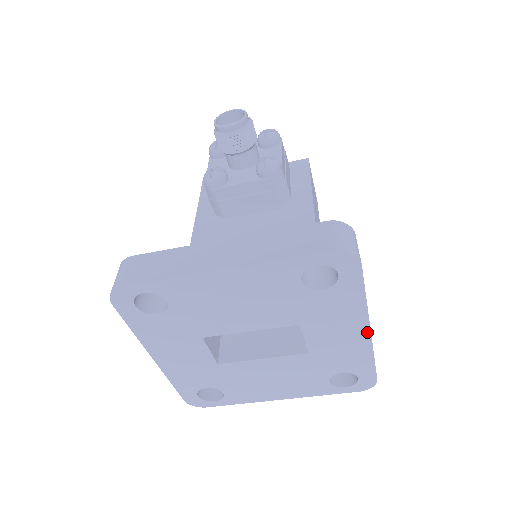
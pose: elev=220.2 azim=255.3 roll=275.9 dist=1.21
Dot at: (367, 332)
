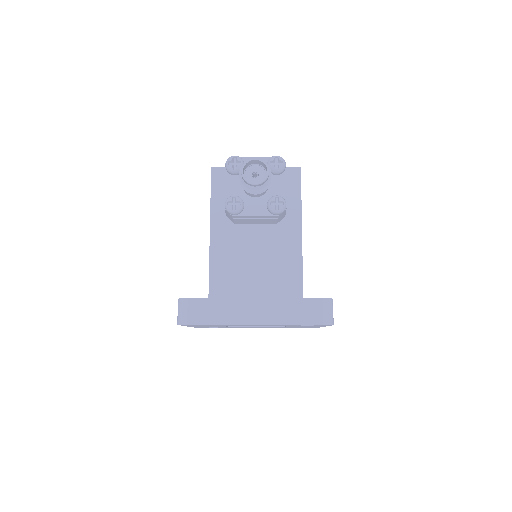
Dot at: occluded
